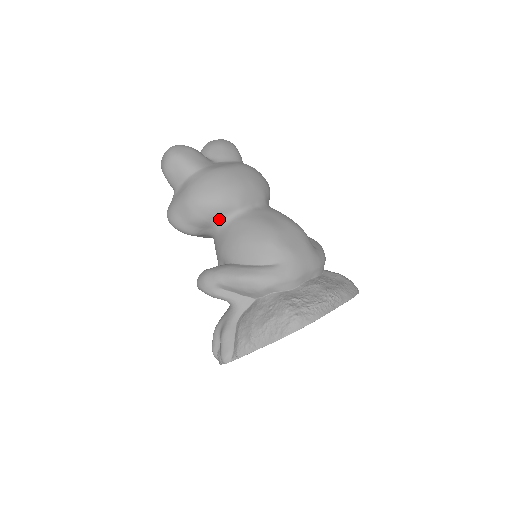
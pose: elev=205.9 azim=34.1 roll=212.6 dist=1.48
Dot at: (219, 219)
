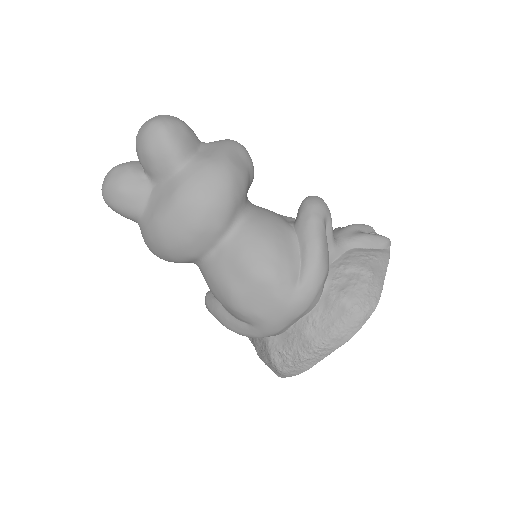
Dot at: occluded
